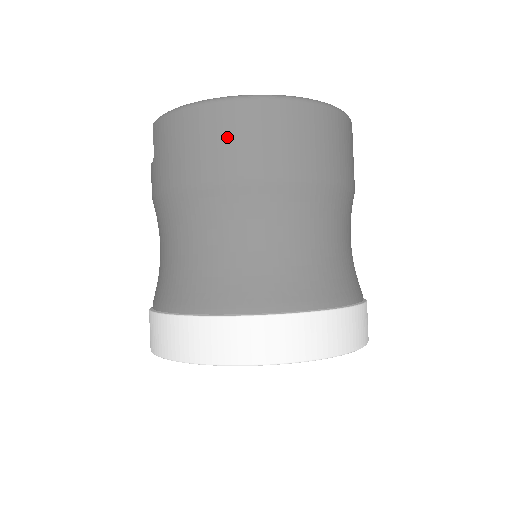
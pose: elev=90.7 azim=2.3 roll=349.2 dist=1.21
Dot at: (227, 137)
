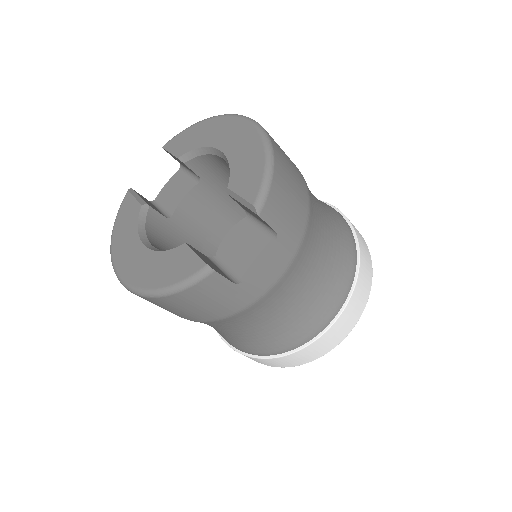
Dot at: occluded
